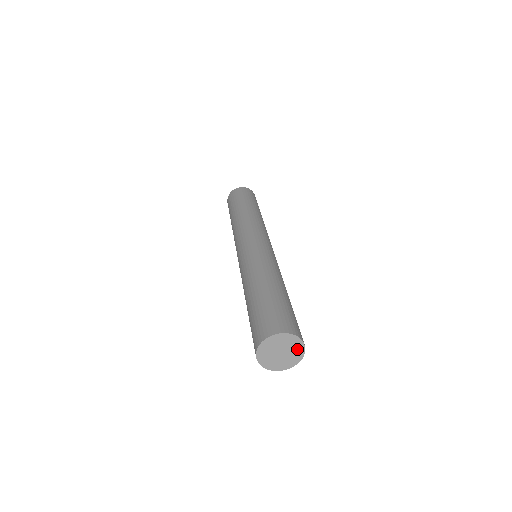
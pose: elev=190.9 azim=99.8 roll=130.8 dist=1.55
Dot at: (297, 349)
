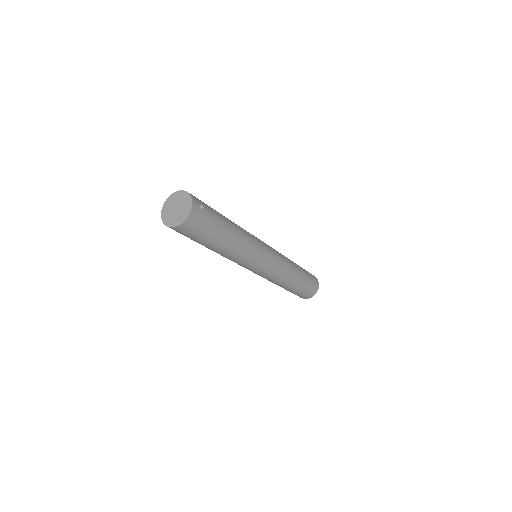
Dot at: (186, 201)
